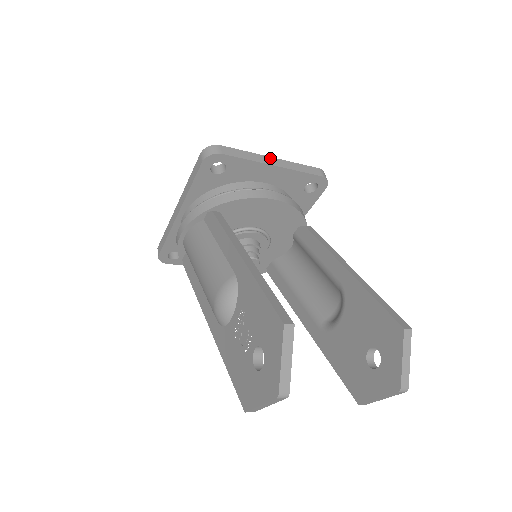
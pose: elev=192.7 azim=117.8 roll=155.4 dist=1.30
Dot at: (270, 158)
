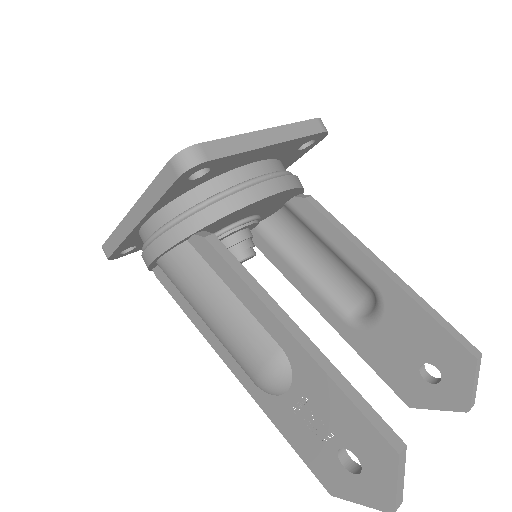
Dot at: (263, 132)
